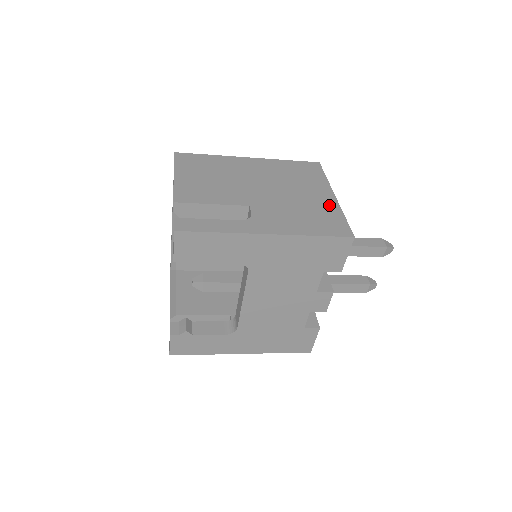
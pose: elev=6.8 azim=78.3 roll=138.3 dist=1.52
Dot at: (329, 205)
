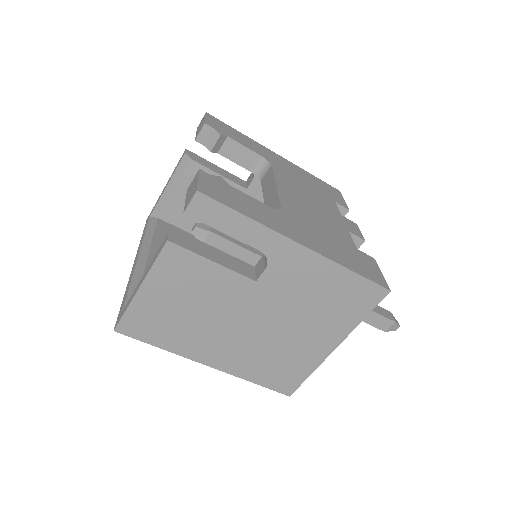
Dot at: occluded
